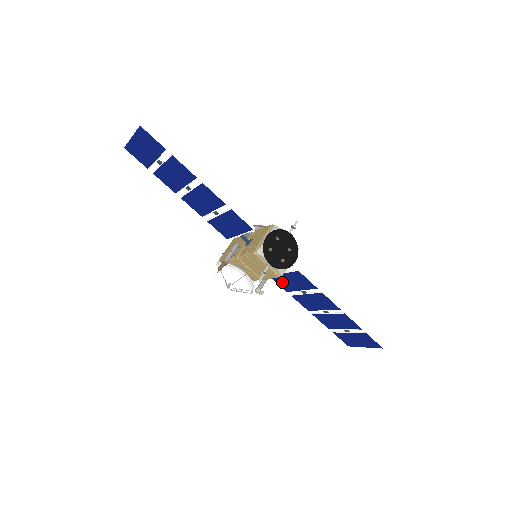
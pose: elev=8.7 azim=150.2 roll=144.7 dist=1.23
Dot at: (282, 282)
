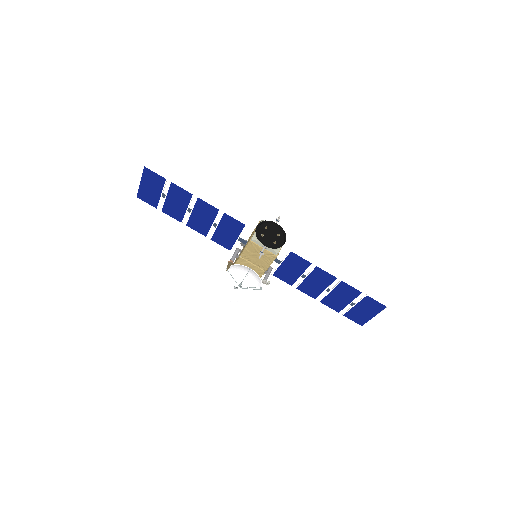
Dot at: (284, 275)
